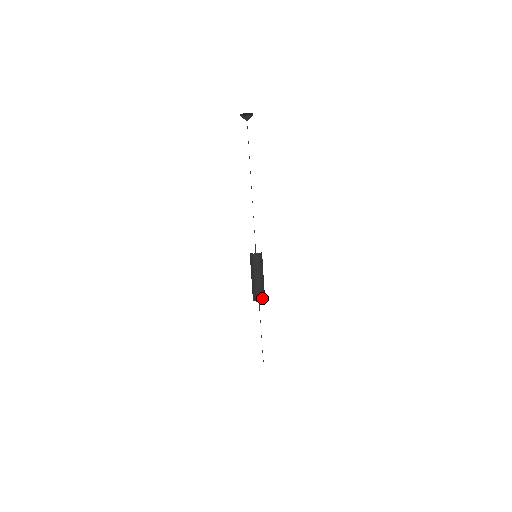
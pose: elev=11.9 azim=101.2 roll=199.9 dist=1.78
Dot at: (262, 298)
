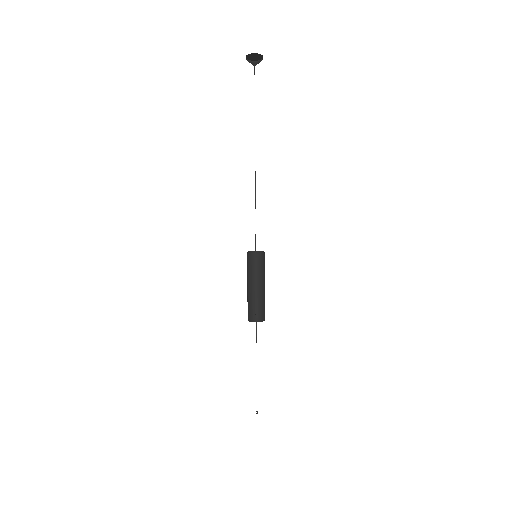
Dot at: (262, 317)
